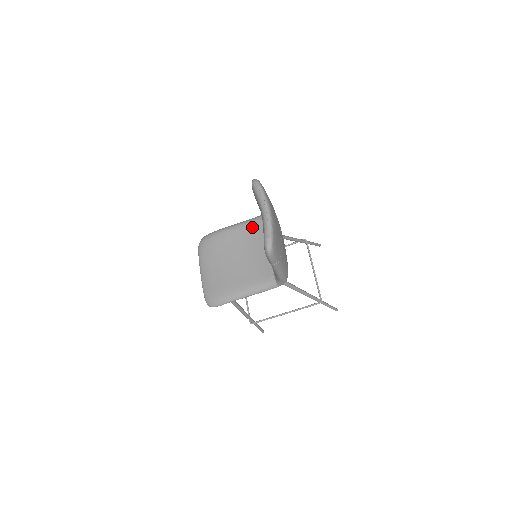
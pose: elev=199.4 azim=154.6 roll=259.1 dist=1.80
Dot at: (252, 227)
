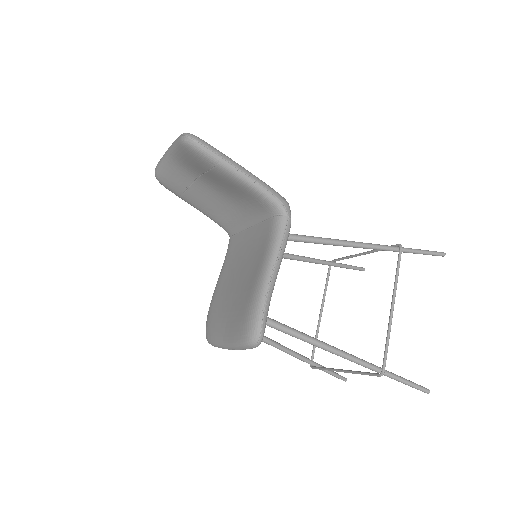
Dot at: (229, 251)
